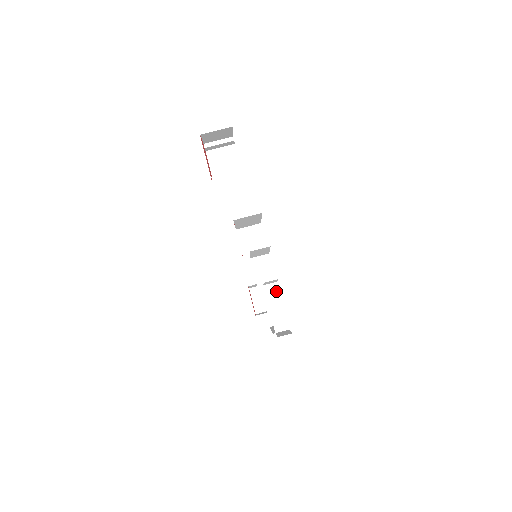
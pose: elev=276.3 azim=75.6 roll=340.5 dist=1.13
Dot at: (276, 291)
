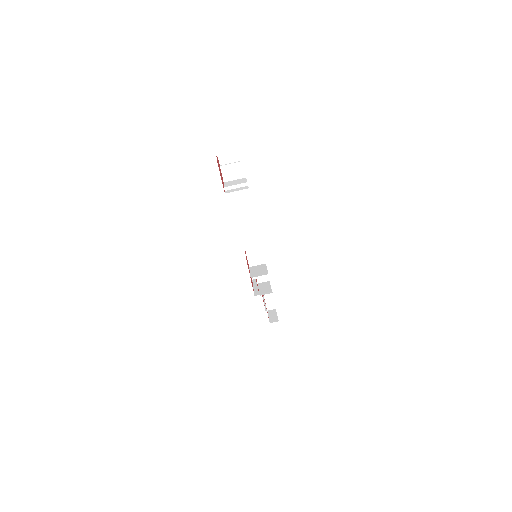
Dot at: occluded
